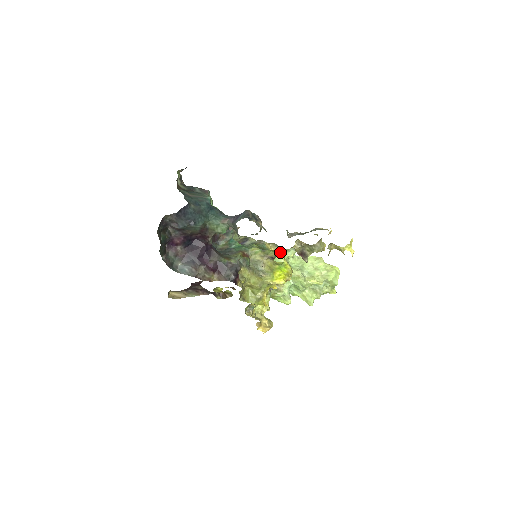
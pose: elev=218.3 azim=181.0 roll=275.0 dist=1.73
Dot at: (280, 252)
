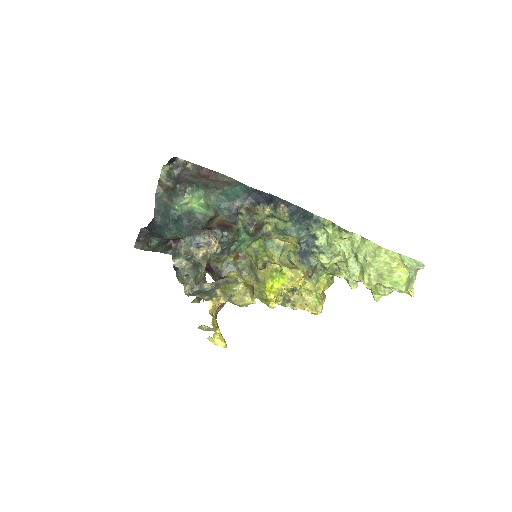
Dot at: (297, 247)
